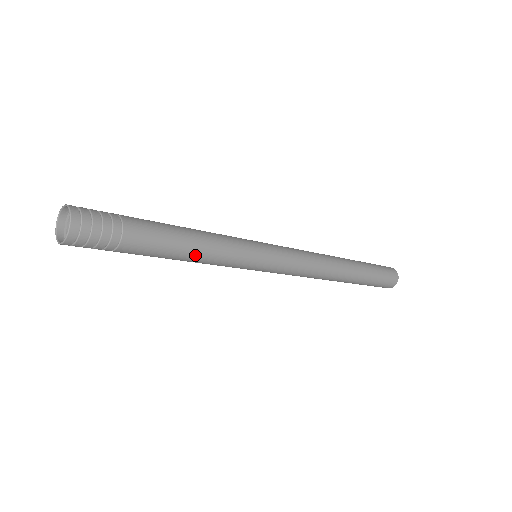
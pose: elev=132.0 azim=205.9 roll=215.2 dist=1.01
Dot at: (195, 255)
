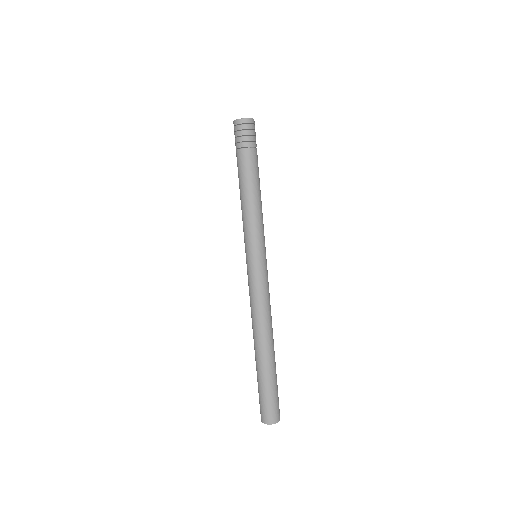
Dot at: (260, 199)
